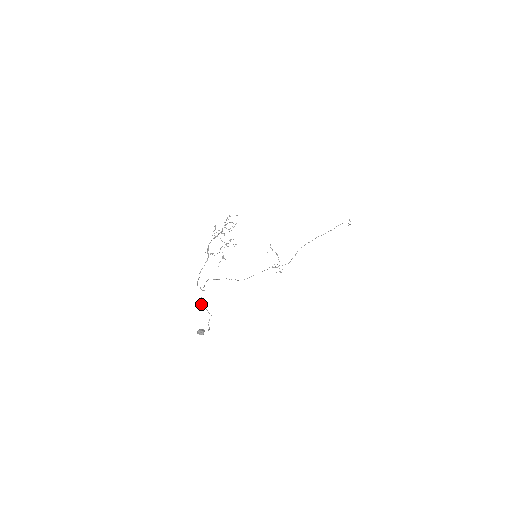
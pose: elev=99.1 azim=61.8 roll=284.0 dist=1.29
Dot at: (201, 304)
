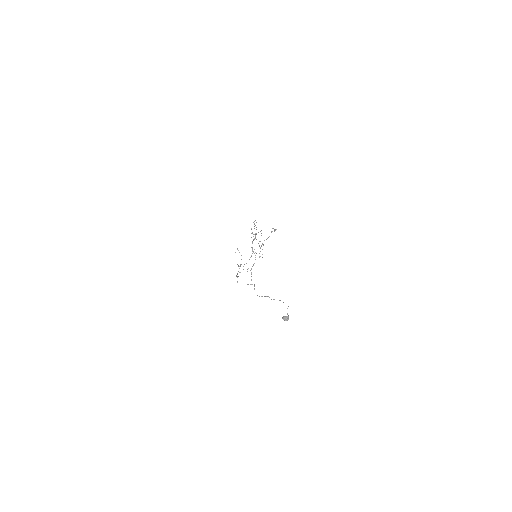
Dot at: (267, 296)
